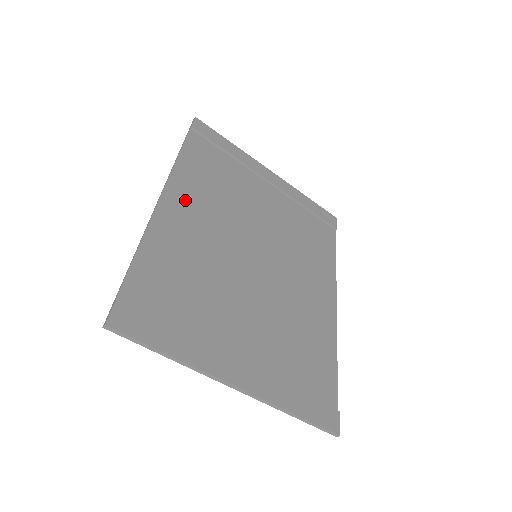
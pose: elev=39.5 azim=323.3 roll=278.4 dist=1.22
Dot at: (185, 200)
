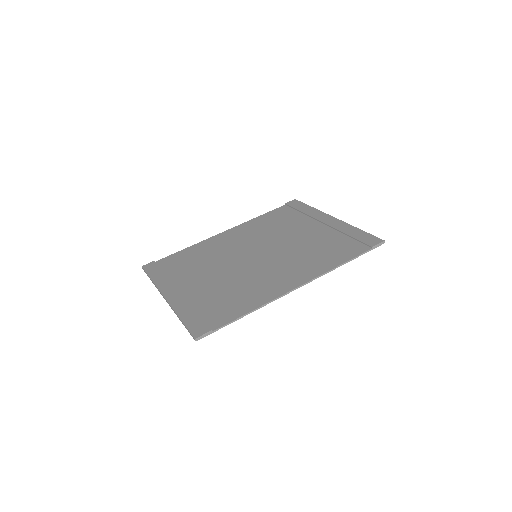
Dot at: (237, 233)
